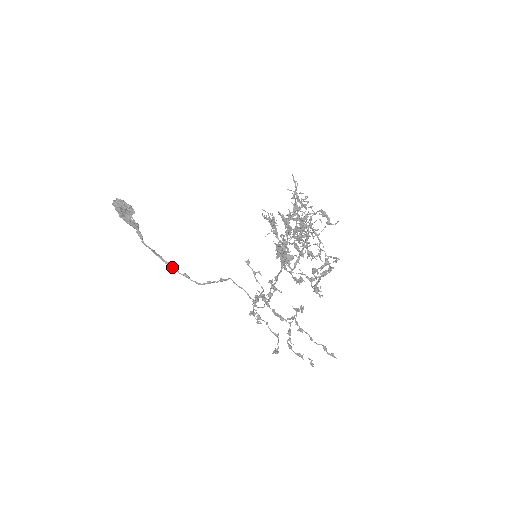
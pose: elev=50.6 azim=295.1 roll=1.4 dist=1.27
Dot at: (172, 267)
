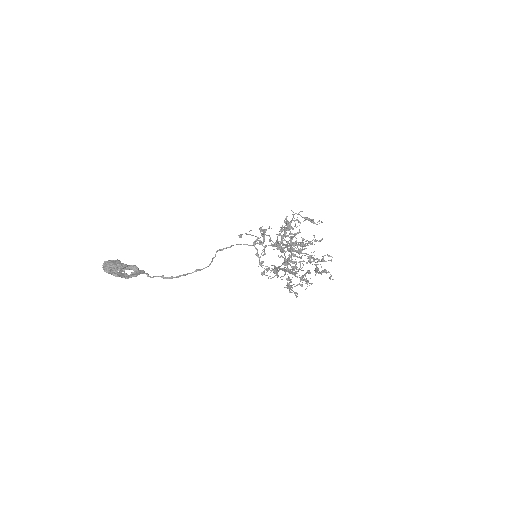
Dot at: (184, 275)
